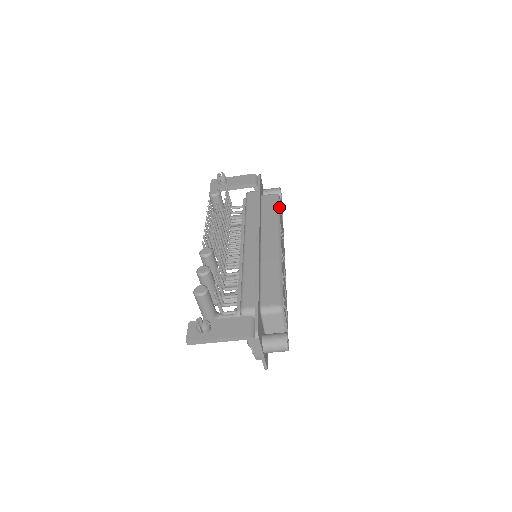
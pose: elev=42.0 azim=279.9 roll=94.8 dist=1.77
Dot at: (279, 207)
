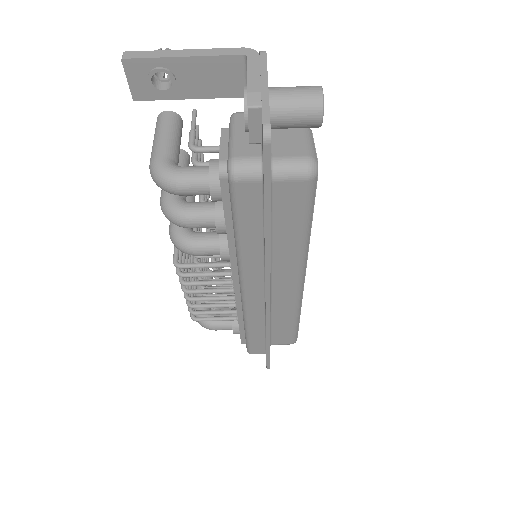
Dot at: occluded
